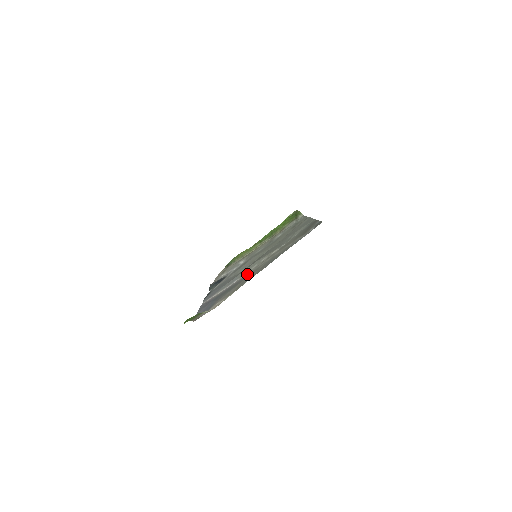
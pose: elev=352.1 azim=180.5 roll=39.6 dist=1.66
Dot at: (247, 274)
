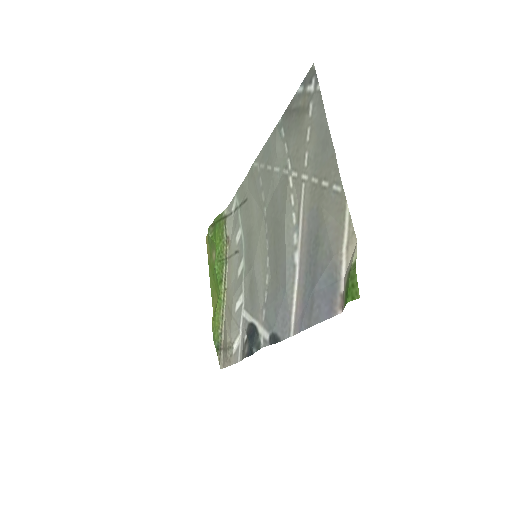
Dot at: (304, 222)
